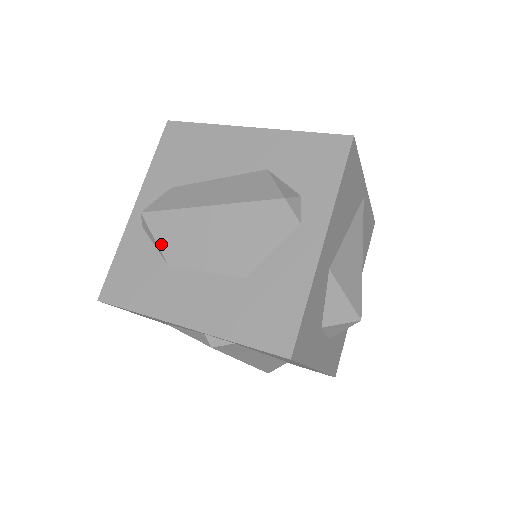
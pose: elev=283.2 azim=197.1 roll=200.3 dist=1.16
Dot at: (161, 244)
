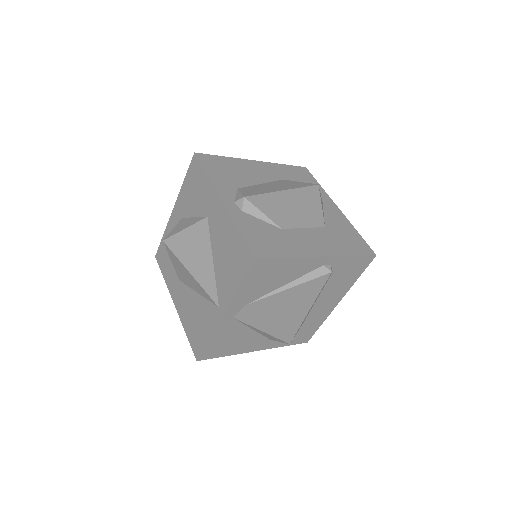
Dot at: (269, 216)
